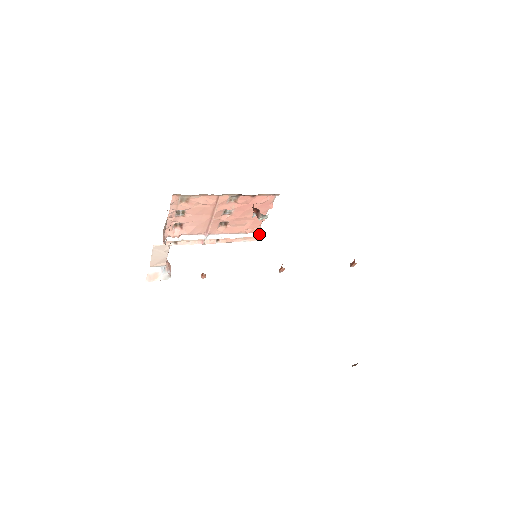
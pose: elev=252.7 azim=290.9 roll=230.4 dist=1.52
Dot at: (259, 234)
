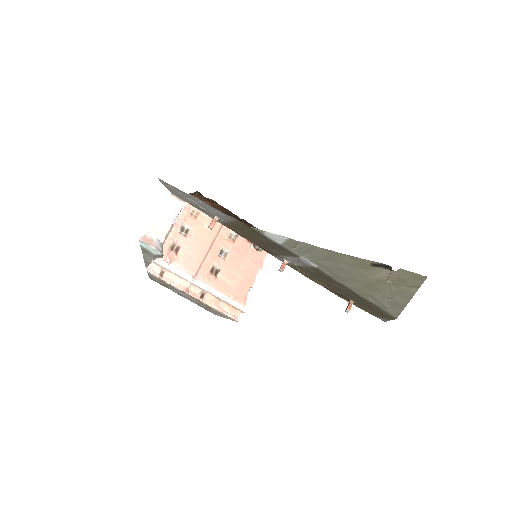
Dot at: (243, 309)
